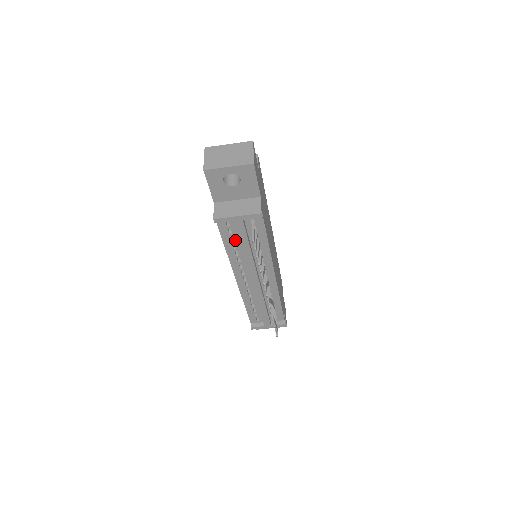
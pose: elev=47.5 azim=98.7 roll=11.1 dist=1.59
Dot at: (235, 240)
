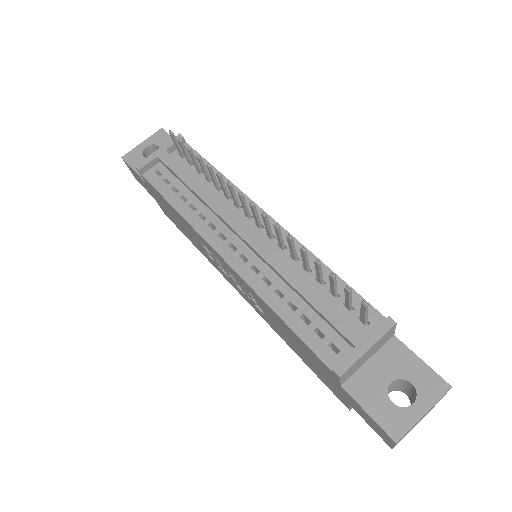
Dot at: (179, 190)
